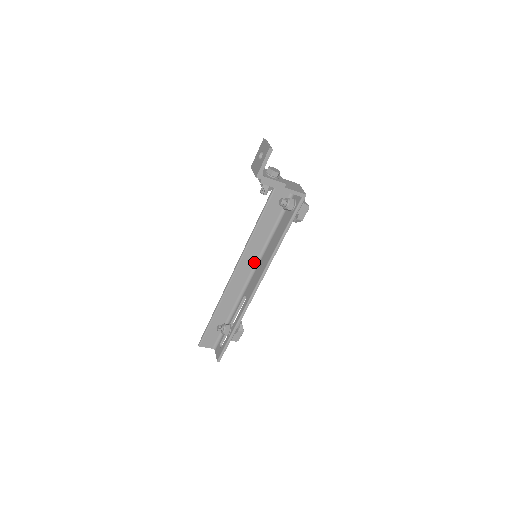
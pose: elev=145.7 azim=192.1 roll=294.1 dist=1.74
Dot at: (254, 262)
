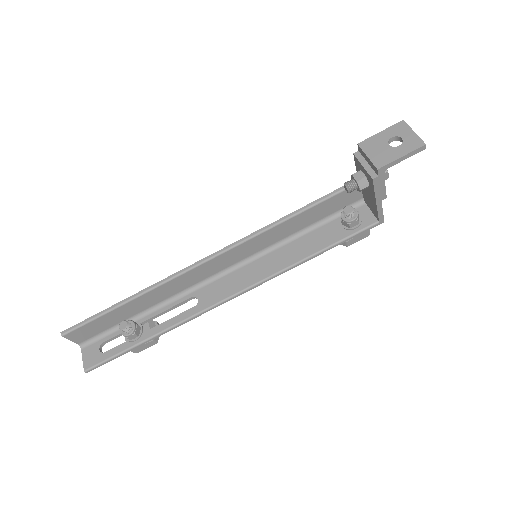
Dot at: (240, 259)
